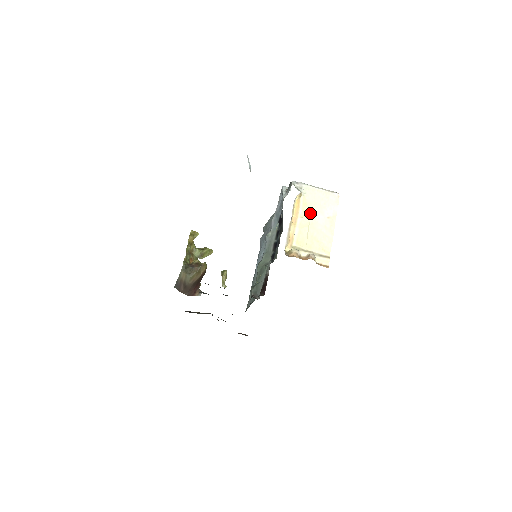
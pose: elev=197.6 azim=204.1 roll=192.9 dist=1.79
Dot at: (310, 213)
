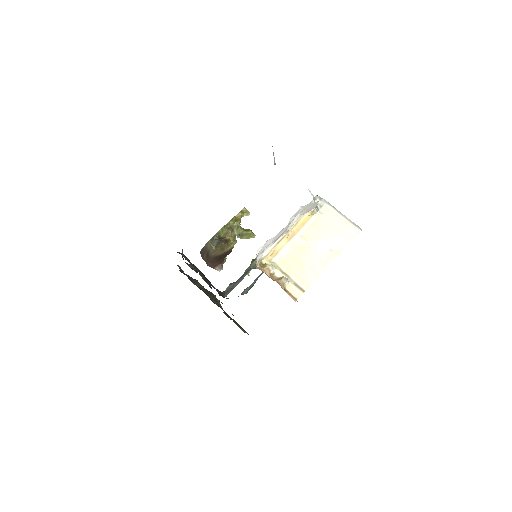
Dot at: (313, 236)
